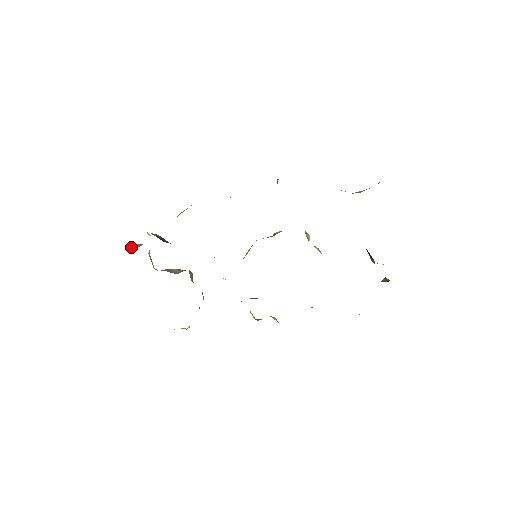
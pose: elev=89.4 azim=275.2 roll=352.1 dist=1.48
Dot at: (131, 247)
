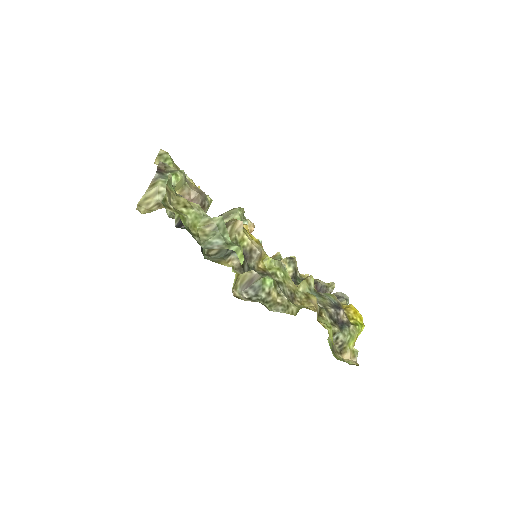
Dot at: occluded
